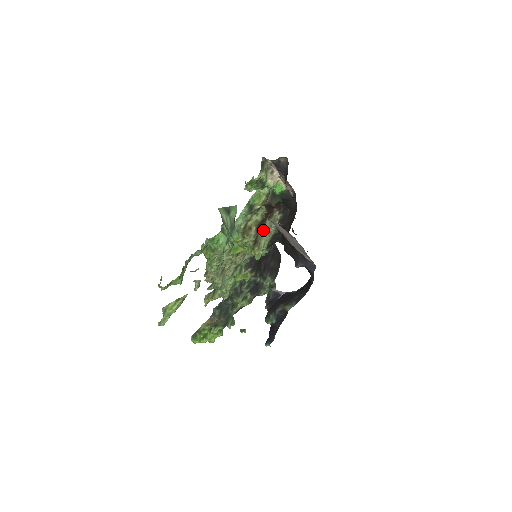
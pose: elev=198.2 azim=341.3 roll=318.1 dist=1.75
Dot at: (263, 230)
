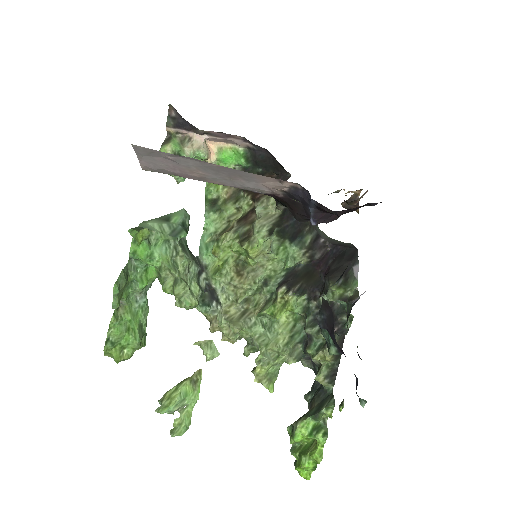
Dot at: occluded
